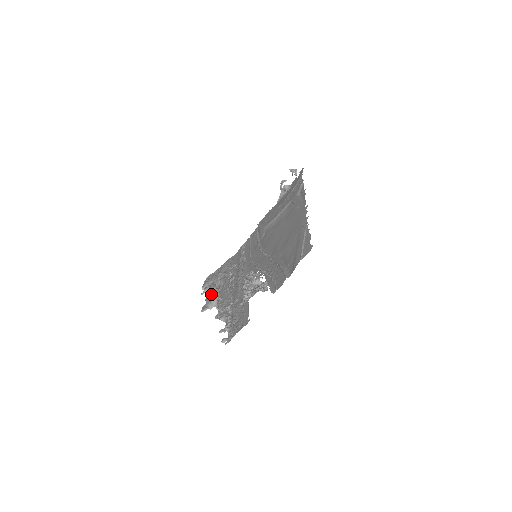
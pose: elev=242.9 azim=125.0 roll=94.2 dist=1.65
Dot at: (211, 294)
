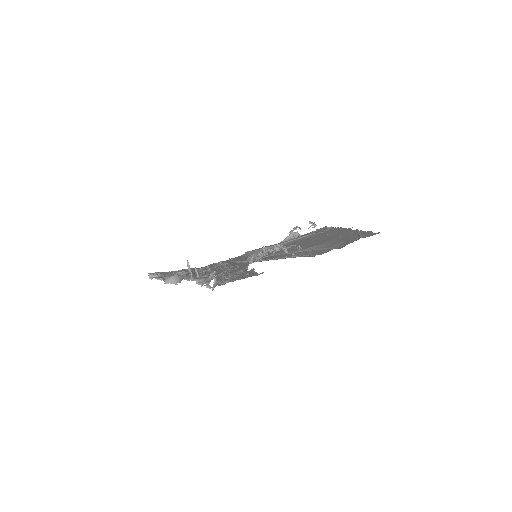
Dot at: (187, 261)
